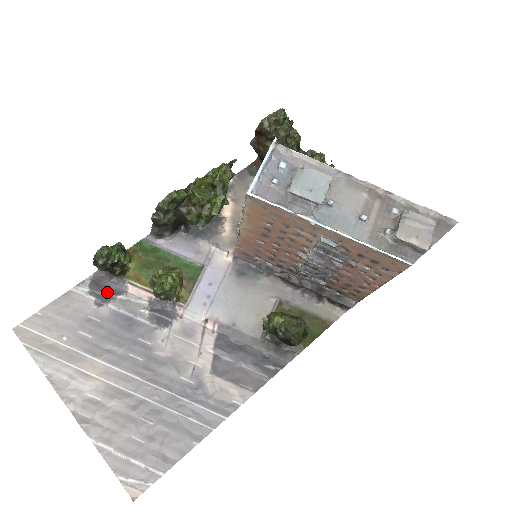
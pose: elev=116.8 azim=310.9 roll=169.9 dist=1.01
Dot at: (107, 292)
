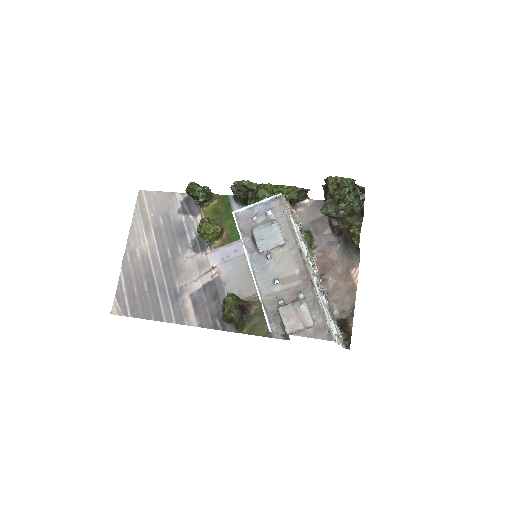
Dot at: (188, 209)
